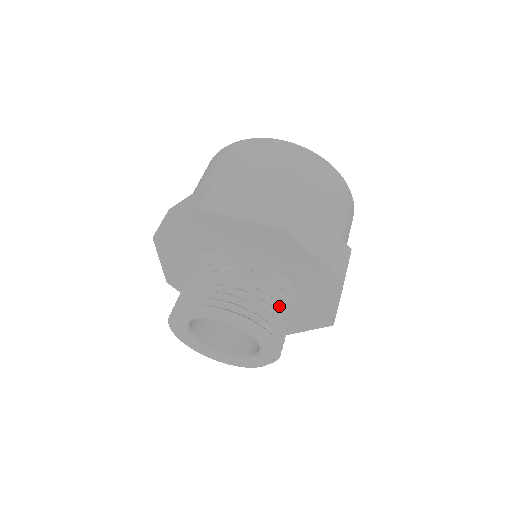
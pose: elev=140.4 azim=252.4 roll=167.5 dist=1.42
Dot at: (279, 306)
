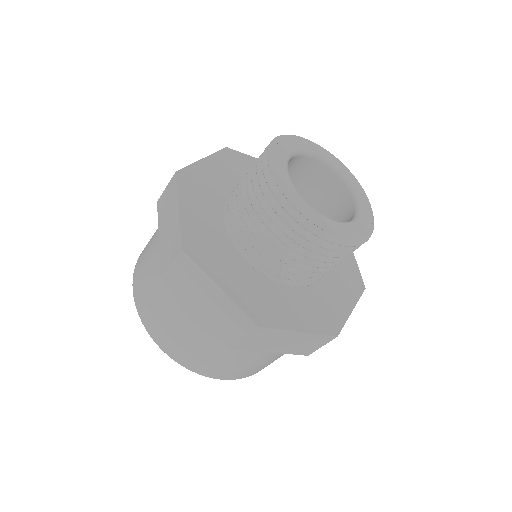
Dot at: occluded
